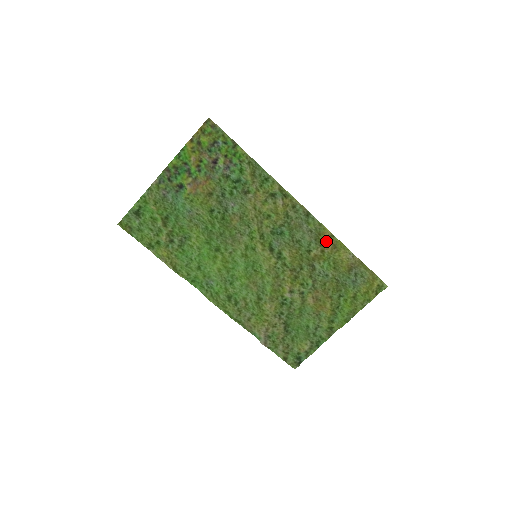
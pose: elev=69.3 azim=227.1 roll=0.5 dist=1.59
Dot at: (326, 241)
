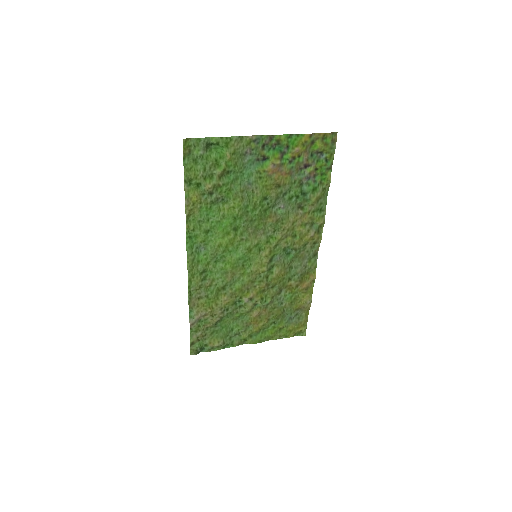
Dot at: (306, 281)
